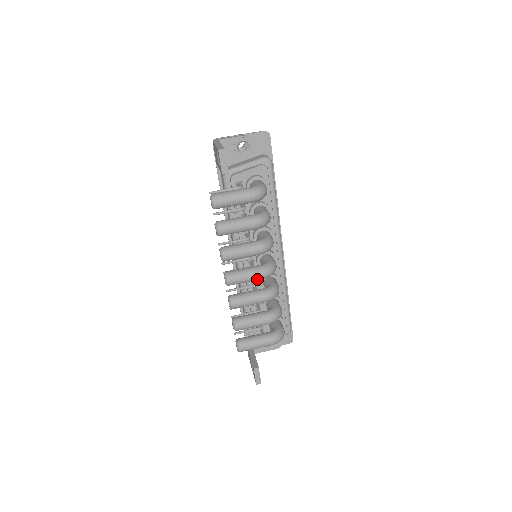
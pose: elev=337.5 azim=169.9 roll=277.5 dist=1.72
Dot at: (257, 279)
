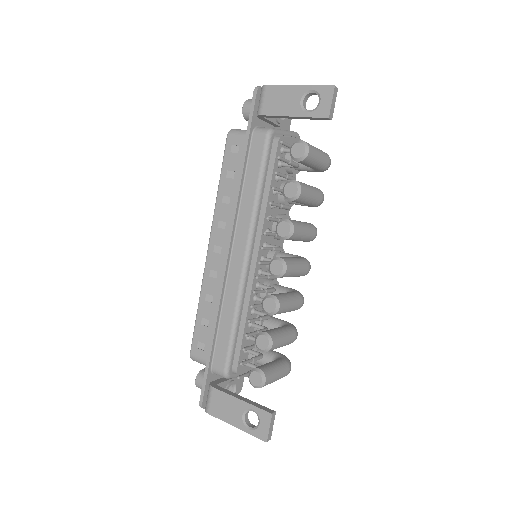
Dot at: (302, 274)
